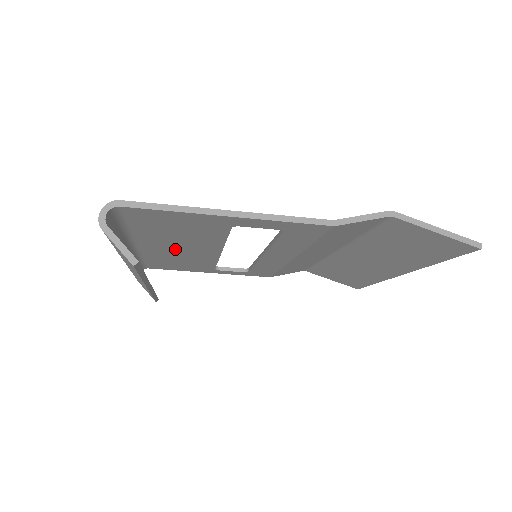
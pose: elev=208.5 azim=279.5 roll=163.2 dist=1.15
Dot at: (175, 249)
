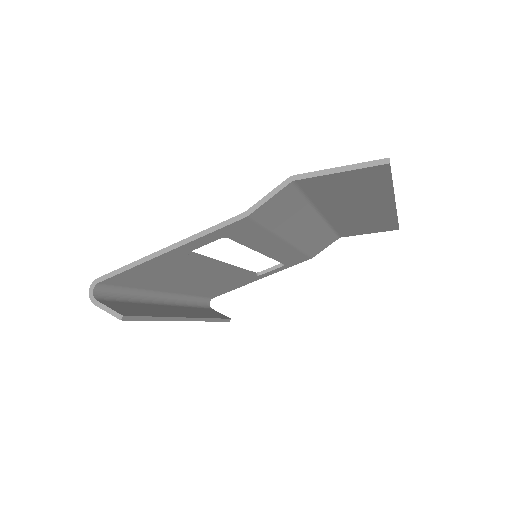
Dot at: (195, 281)
